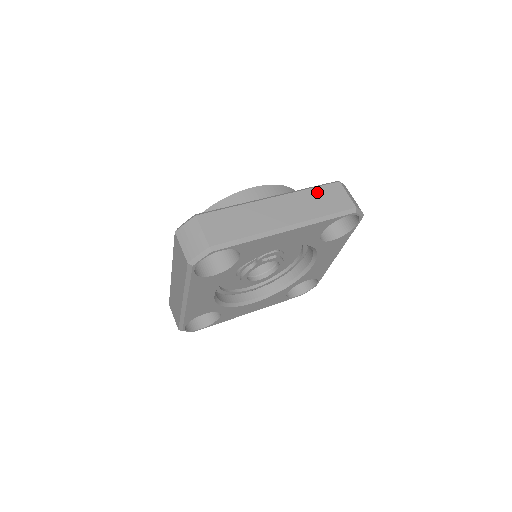
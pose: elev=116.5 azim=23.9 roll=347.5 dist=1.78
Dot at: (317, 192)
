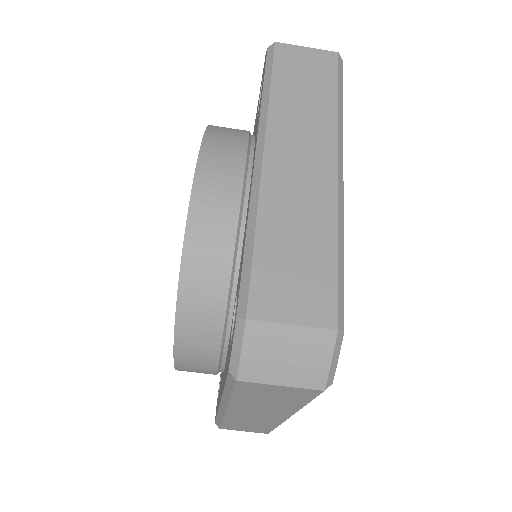
Dot at: (283, 84)
